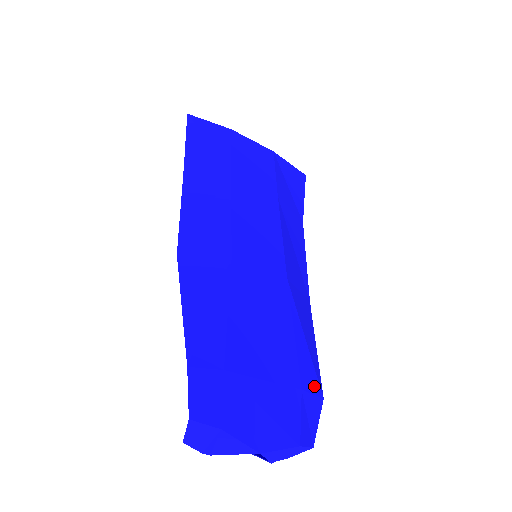
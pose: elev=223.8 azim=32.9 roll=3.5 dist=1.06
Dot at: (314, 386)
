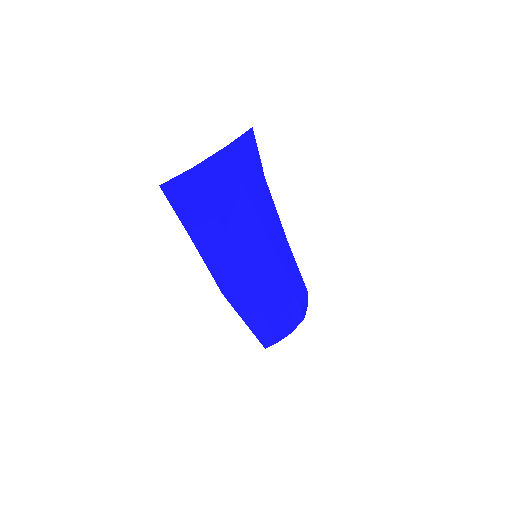
Dot at: (303, 293)
